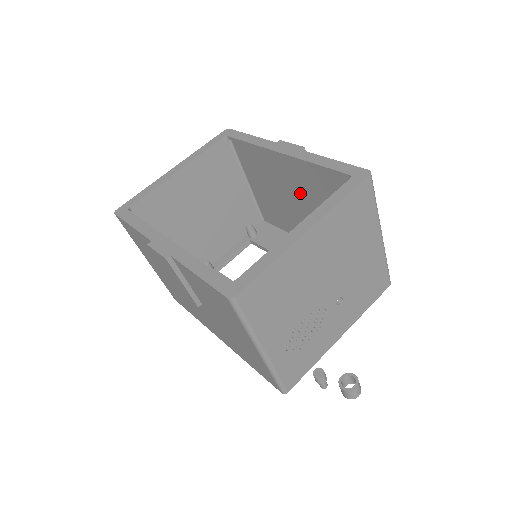
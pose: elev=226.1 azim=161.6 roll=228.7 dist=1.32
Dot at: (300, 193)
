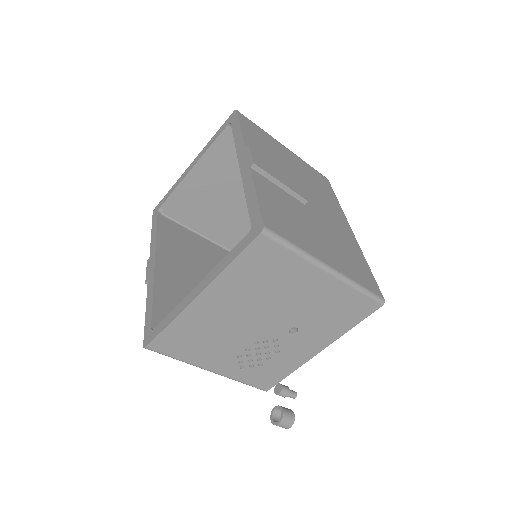
Dot at: occluded
